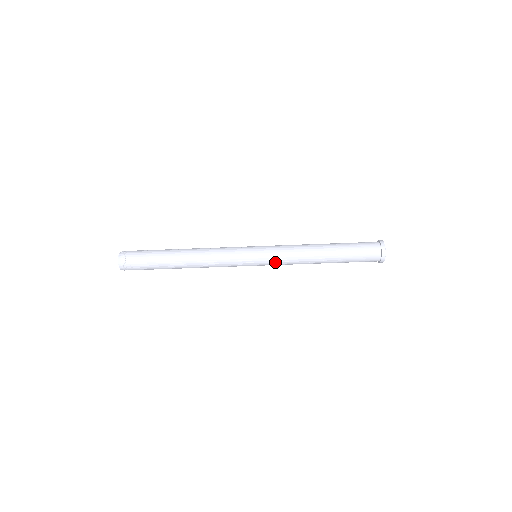
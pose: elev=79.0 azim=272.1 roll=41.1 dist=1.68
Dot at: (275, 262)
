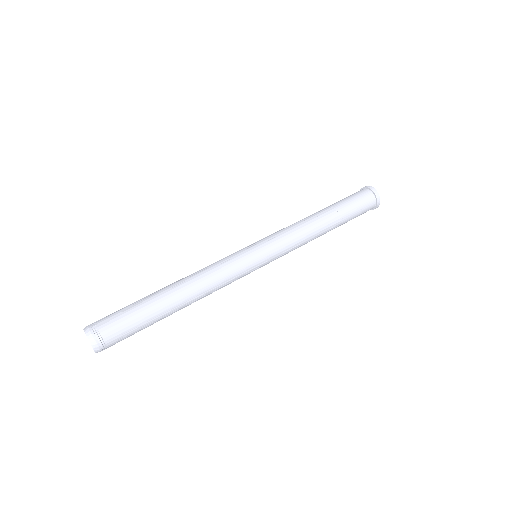
Dot at: (274, 237)
